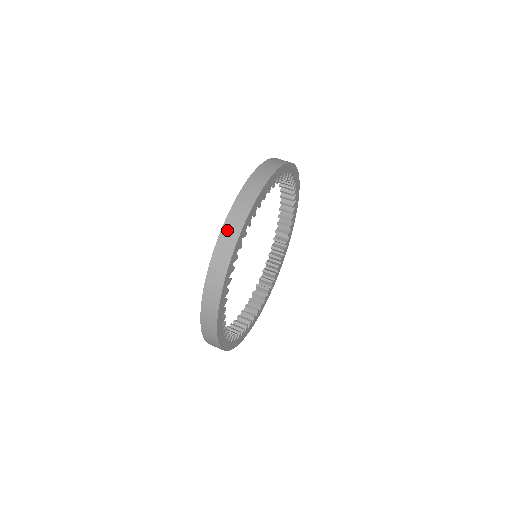
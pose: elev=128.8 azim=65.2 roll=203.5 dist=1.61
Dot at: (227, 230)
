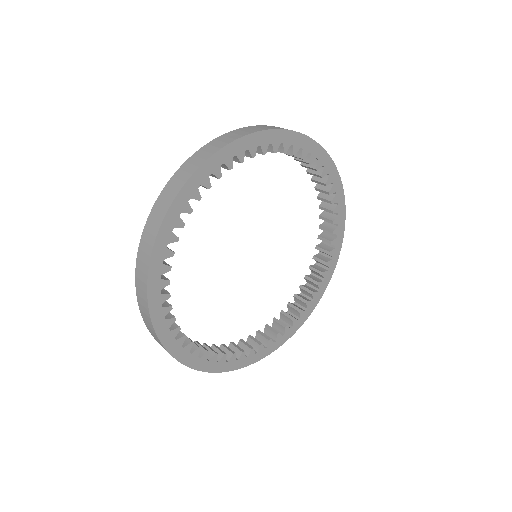
Dot at: (171, 185)
